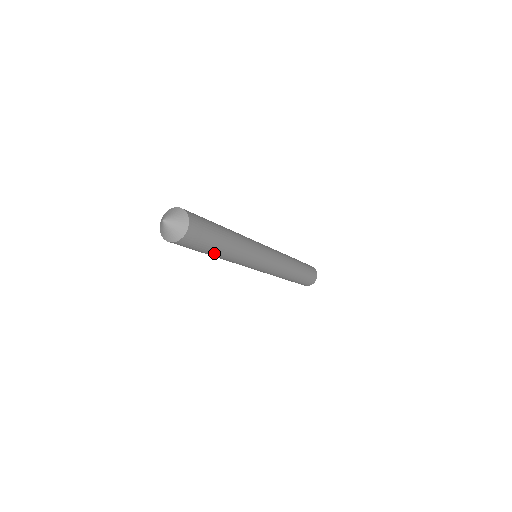
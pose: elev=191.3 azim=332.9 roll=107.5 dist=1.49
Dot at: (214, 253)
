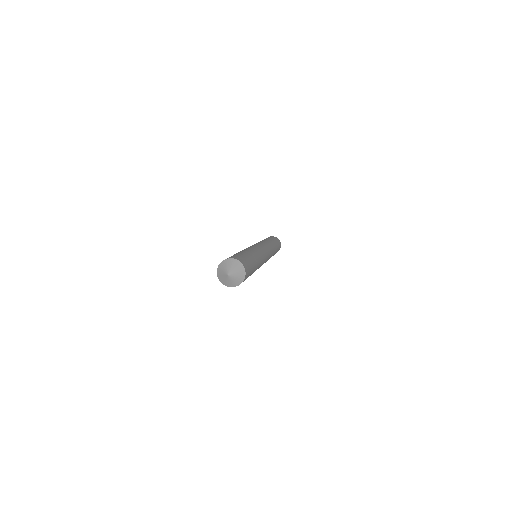
Dot at: occluded
